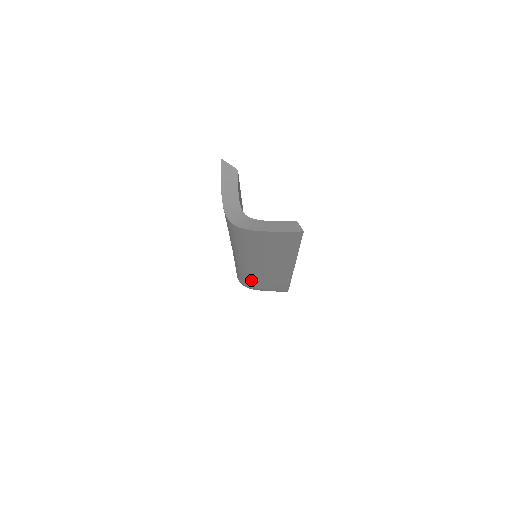
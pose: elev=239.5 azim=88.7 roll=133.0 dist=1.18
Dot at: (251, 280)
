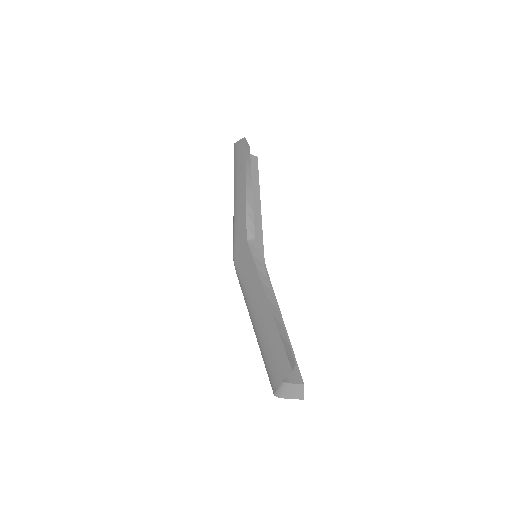
Dot at: occluded
